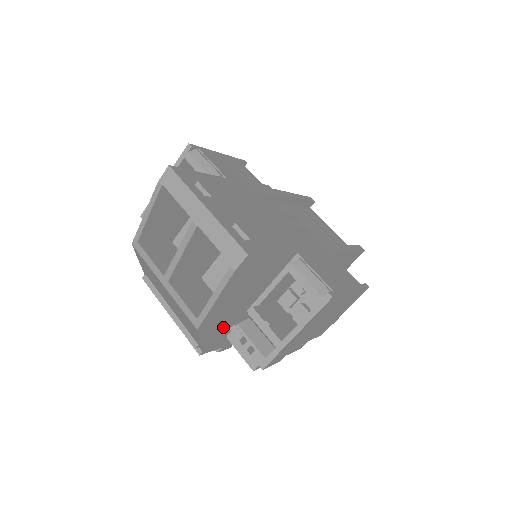
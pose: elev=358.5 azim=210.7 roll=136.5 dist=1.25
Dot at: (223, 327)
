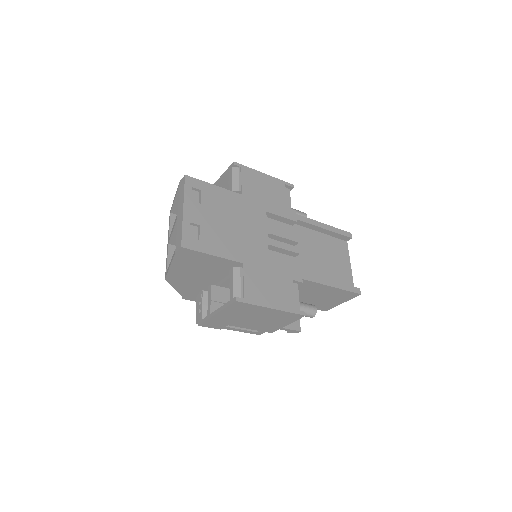
Dot at: (194, 288)
